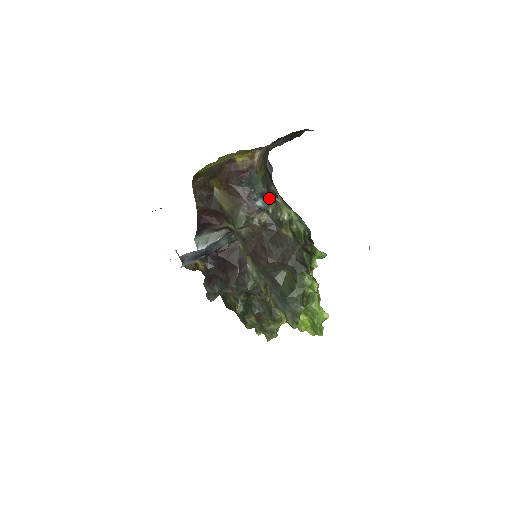
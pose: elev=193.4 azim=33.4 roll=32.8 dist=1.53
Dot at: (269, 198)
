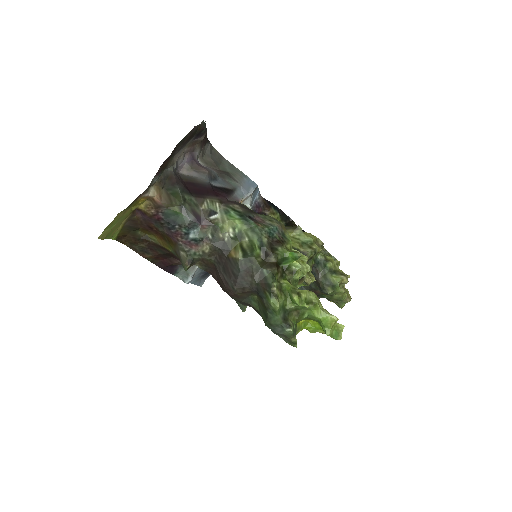
Dot at: (201, 223)
